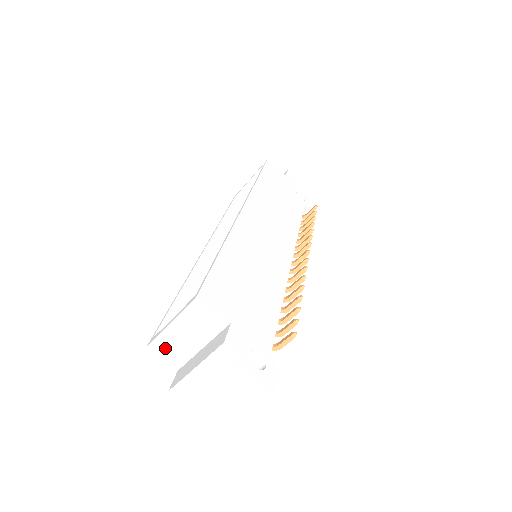
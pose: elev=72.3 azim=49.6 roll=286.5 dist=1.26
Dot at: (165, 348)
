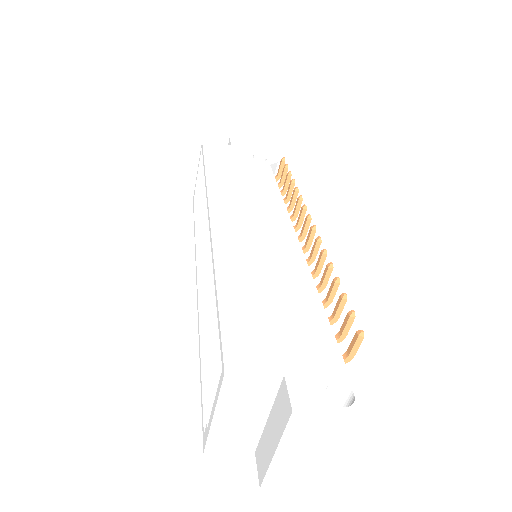
Dot at: (225, 441)
